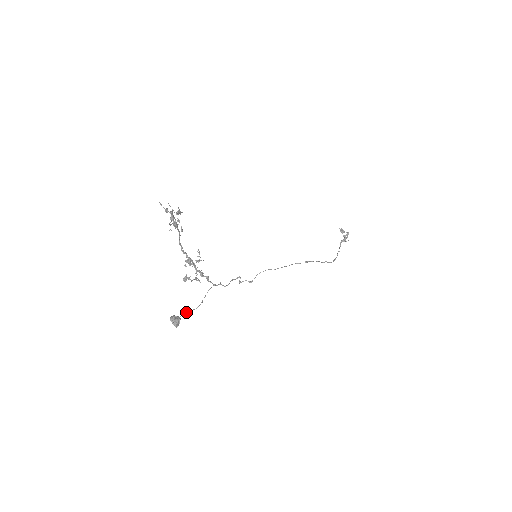
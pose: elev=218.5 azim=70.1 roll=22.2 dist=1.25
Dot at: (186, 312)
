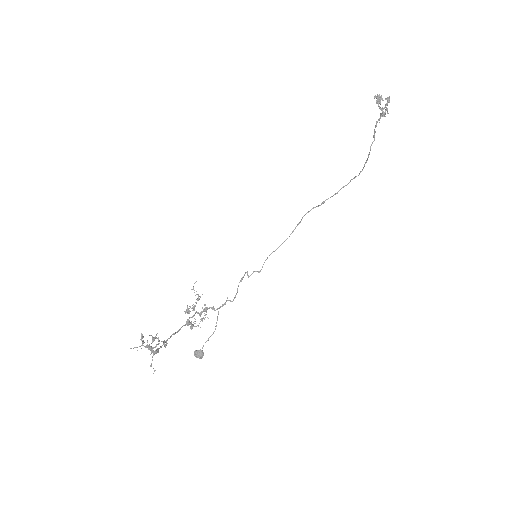
Dot at: (205, 342)
